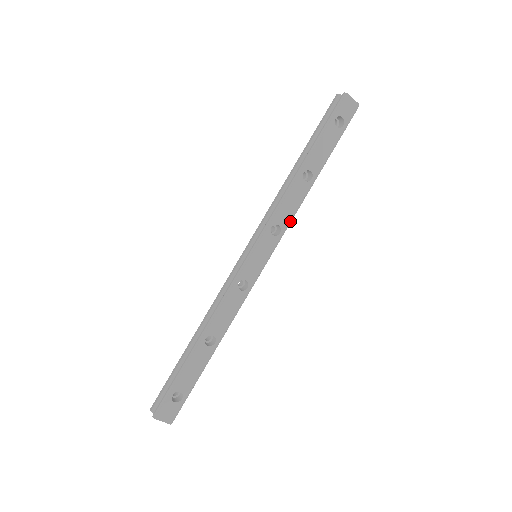
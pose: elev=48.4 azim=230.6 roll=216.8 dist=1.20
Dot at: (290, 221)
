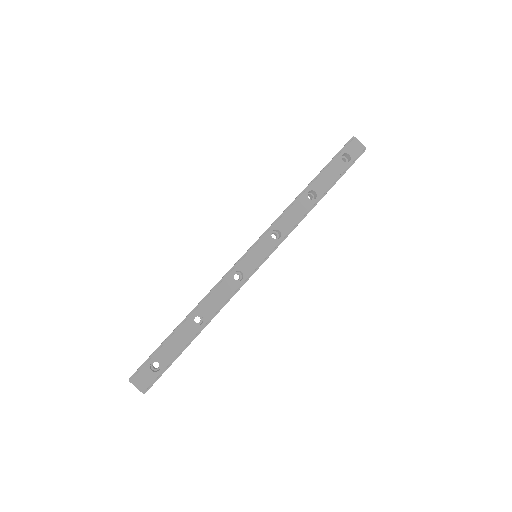
Dot at: (291, 230)
